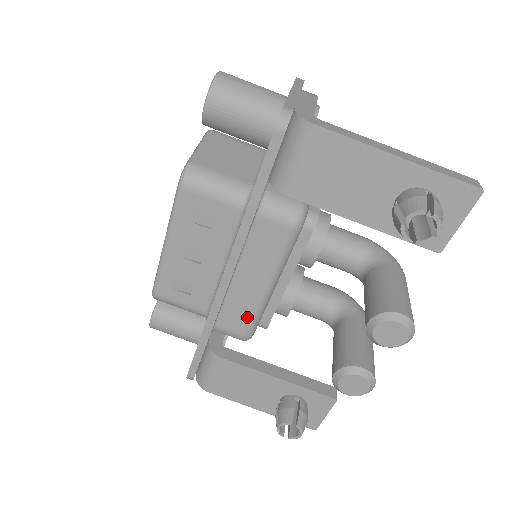
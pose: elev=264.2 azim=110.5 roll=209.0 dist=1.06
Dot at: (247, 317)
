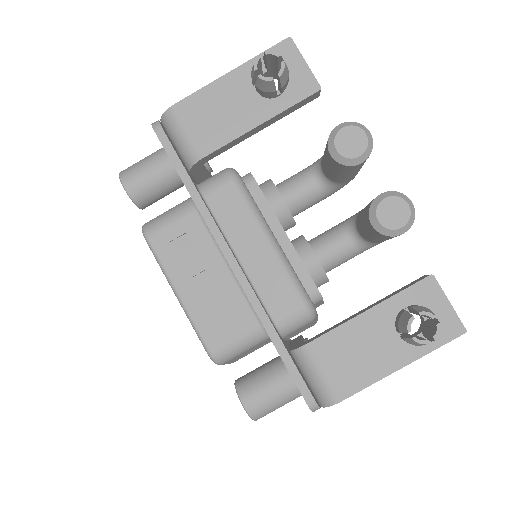
Dot at: (285, 285)
